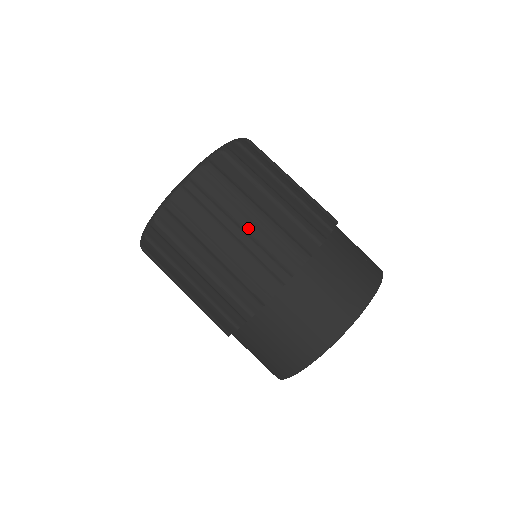
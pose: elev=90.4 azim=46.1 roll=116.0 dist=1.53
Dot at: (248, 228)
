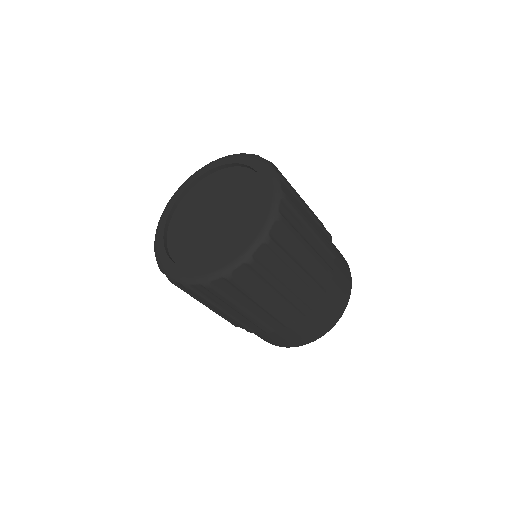
Dot at: (271, 300)
